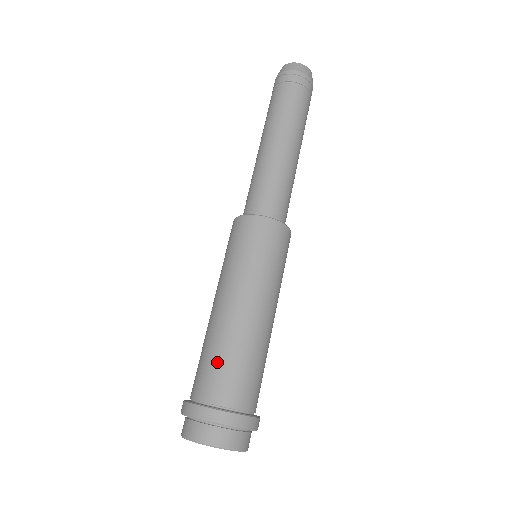
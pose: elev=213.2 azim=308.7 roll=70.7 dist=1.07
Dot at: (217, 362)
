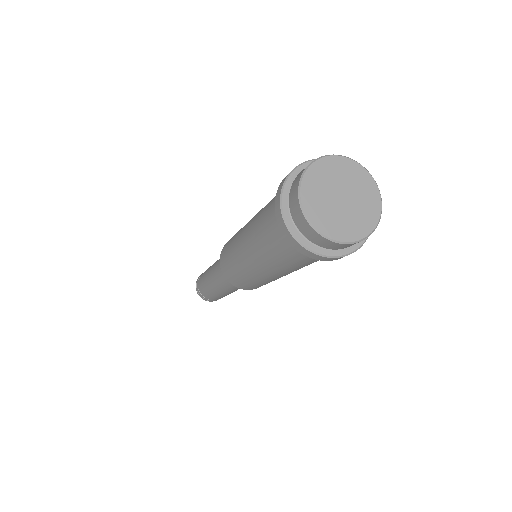
Dot at: occluded
